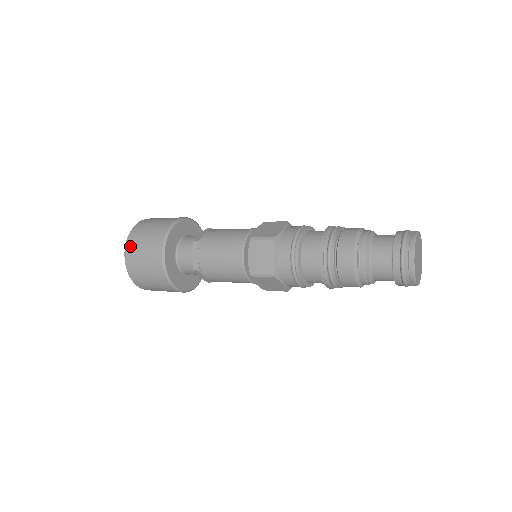
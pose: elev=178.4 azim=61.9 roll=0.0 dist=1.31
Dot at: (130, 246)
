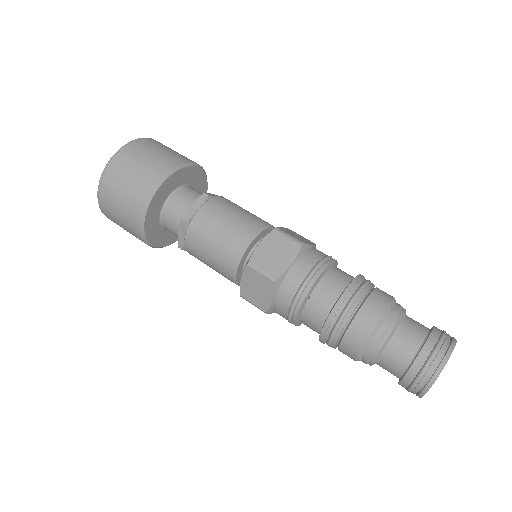
Dot at: occluded
